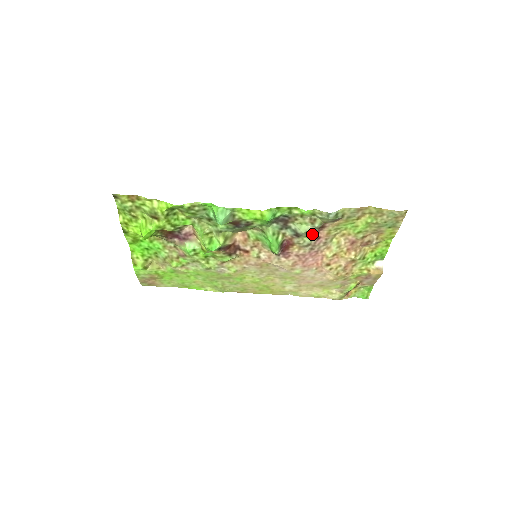
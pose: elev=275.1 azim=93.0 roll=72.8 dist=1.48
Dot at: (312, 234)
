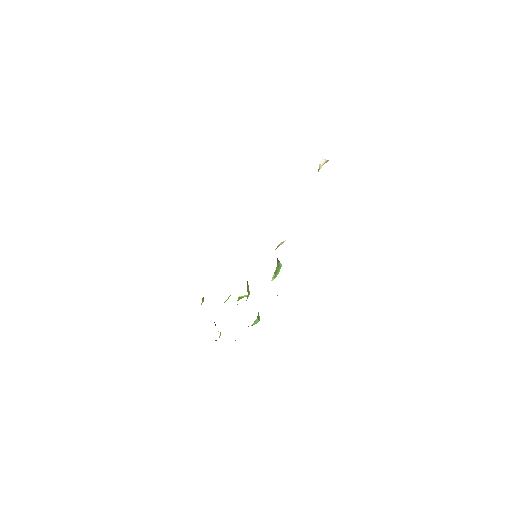
Dot at: occluded
